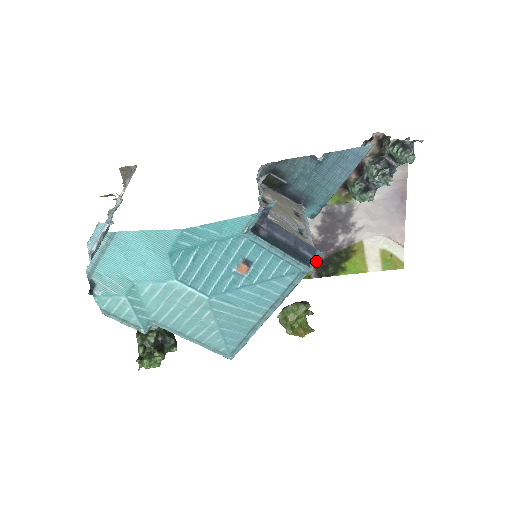
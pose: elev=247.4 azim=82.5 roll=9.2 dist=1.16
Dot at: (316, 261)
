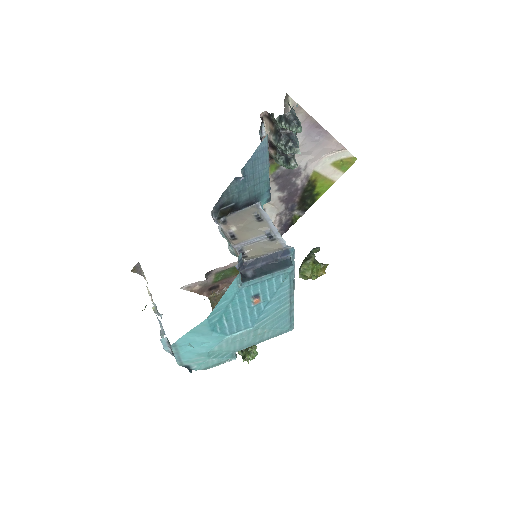
Dot at: (293, 253)
